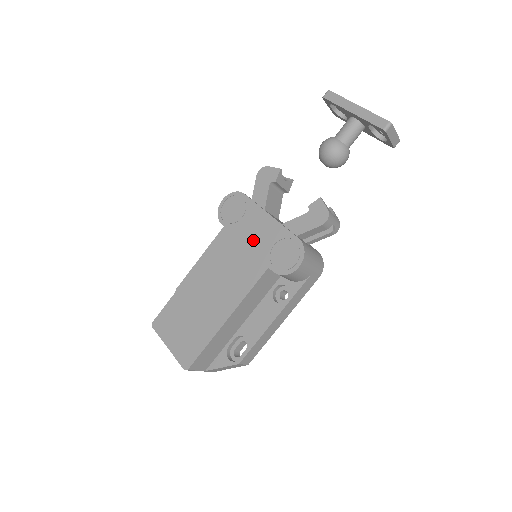
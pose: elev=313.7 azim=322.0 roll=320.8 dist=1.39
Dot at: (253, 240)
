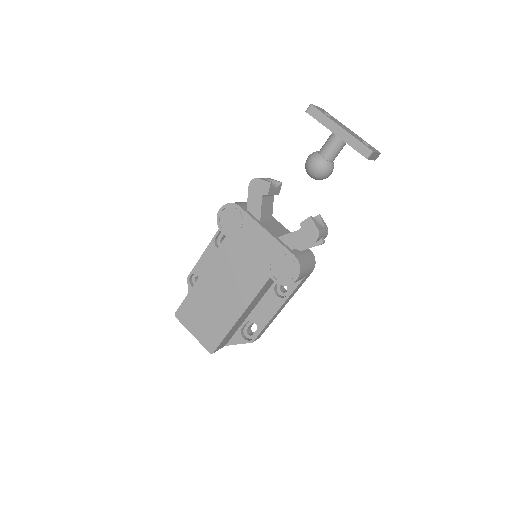
Dot at: (253, 252)
